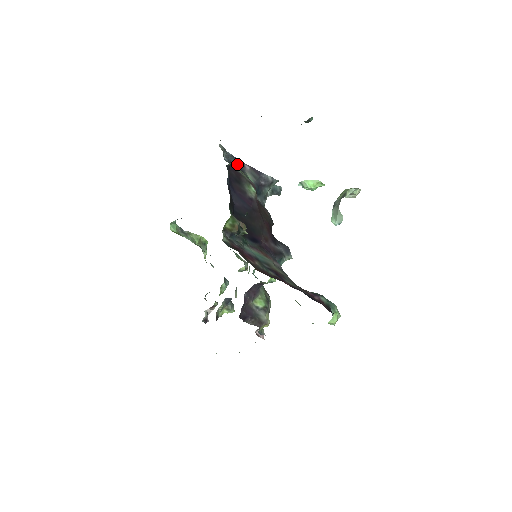
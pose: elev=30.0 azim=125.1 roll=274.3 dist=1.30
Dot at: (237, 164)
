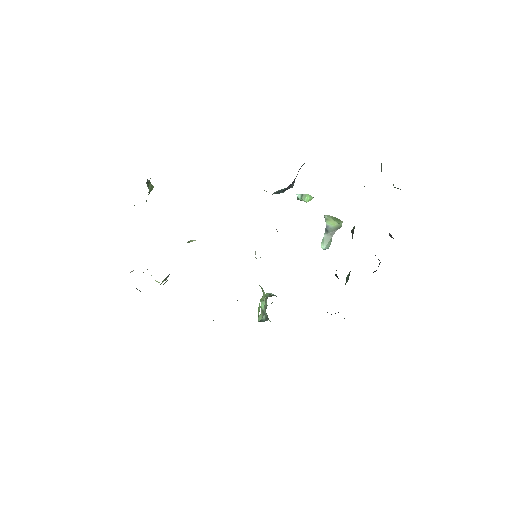
Dot at: occluded
